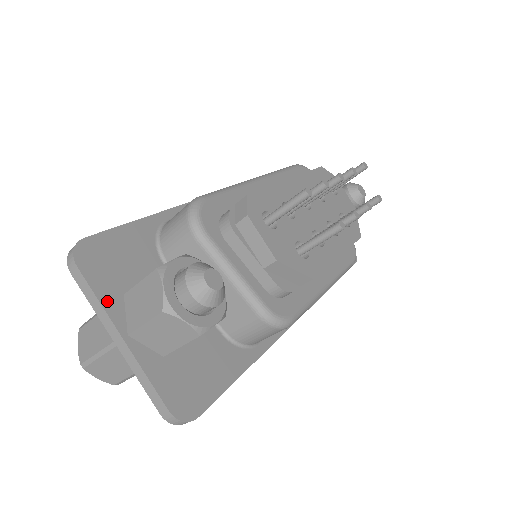
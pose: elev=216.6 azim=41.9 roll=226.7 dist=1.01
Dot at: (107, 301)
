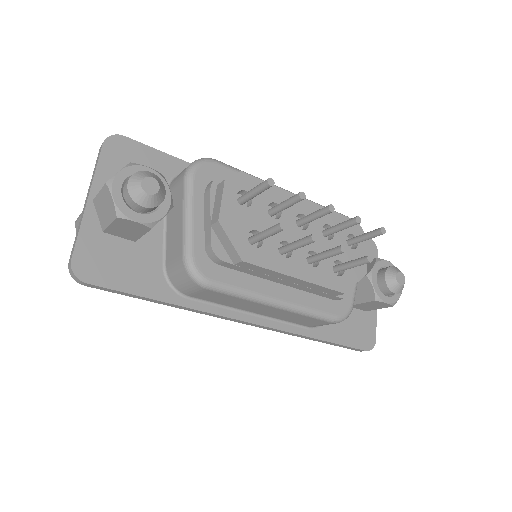
Dot at: (101, 174)
